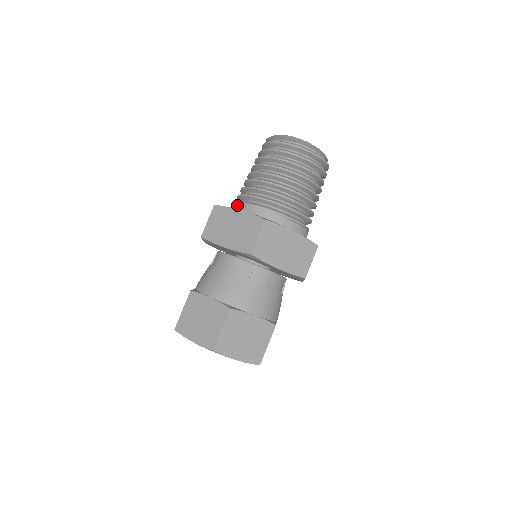
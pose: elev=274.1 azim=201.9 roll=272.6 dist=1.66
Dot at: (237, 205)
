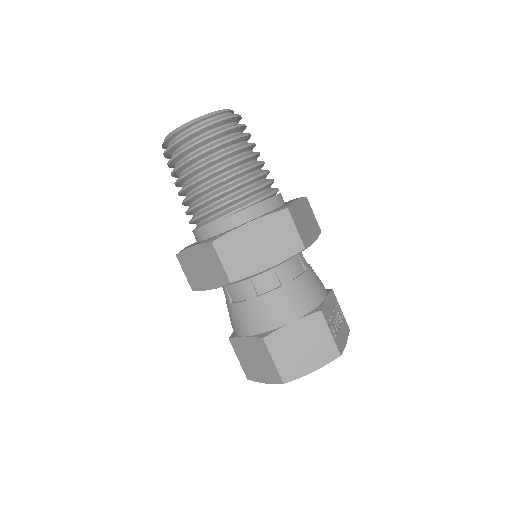
Dot at: occluded
